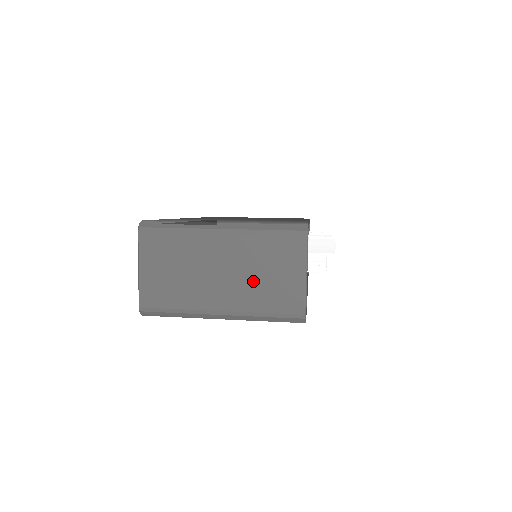
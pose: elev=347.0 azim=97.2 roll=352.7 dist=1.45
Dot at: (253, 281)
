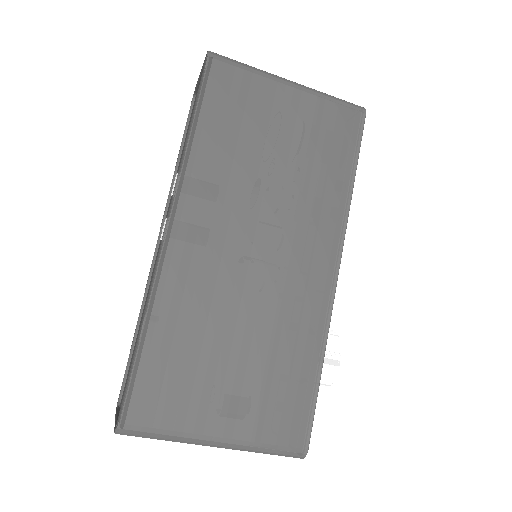
Dot at: occluded
